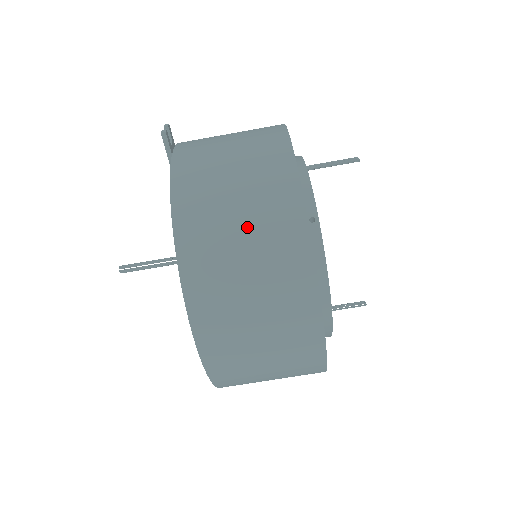
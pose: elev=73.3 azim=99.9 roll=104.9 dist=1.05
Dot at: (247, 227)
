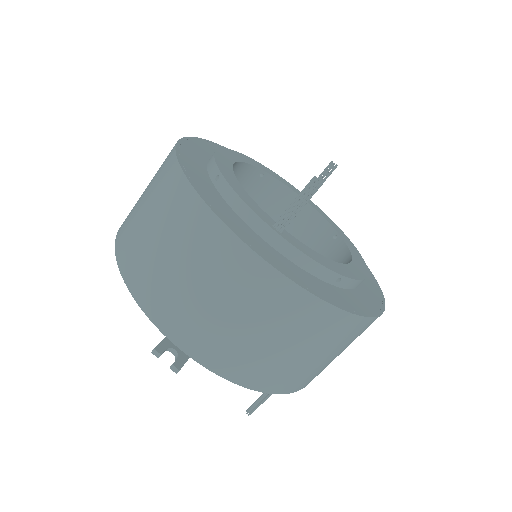
Dot at: (320, 353)
